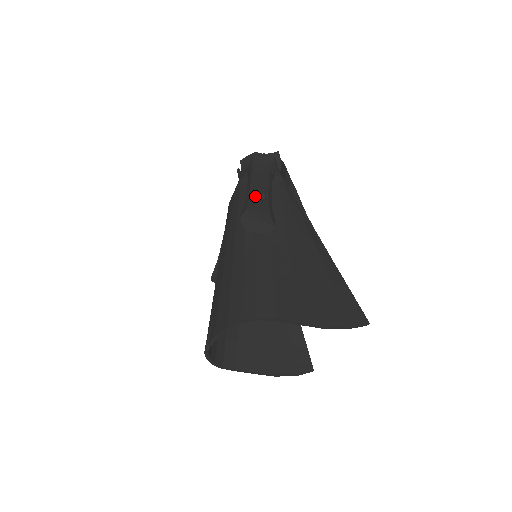
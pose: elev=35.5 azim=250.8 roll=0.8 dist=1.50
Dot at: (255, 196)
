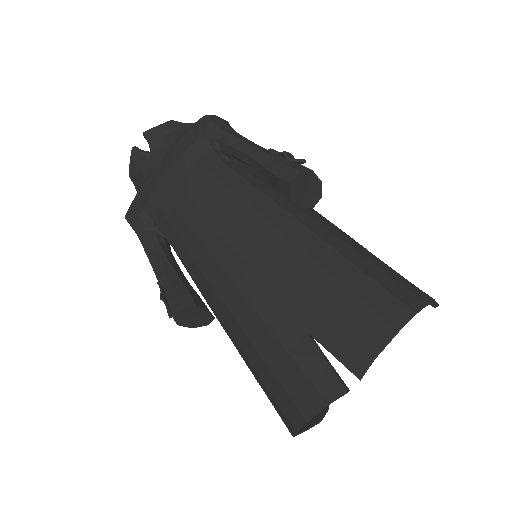
Dot at: (288, 155)
